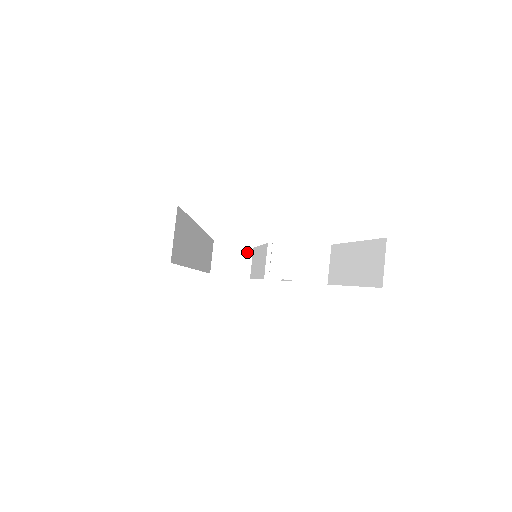
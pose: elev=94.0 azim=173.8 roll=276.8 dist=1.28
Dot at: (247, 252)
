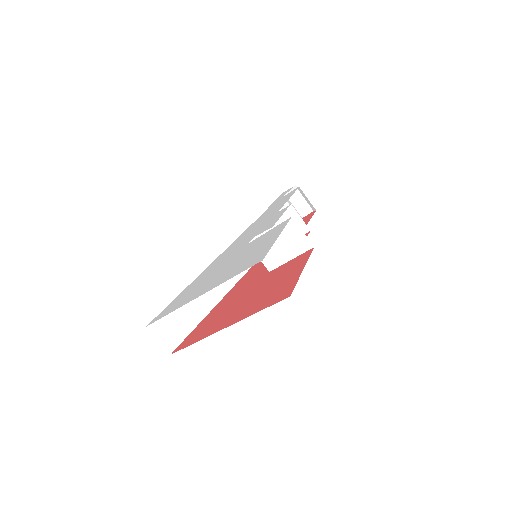
Dot at: (299, 191)
